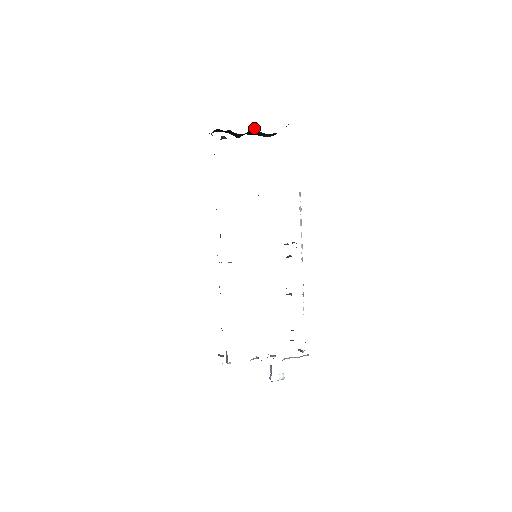
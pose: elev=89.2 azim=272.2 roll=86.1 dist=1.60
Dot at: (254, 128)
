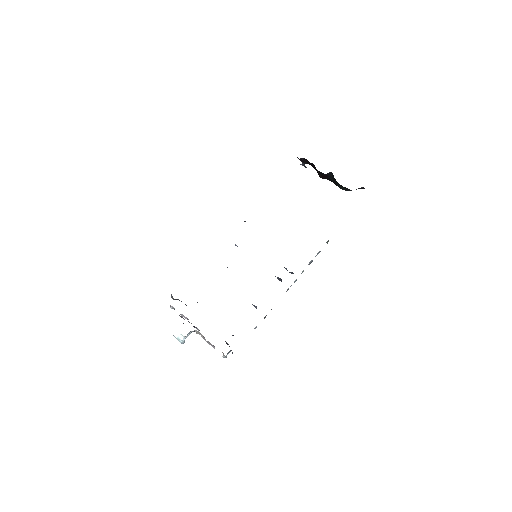
Dot at: occluded
